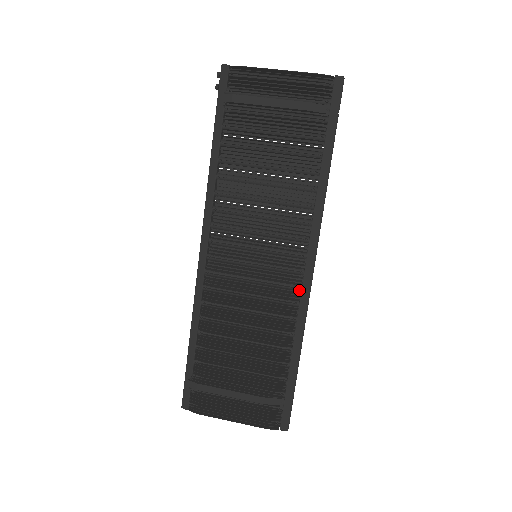
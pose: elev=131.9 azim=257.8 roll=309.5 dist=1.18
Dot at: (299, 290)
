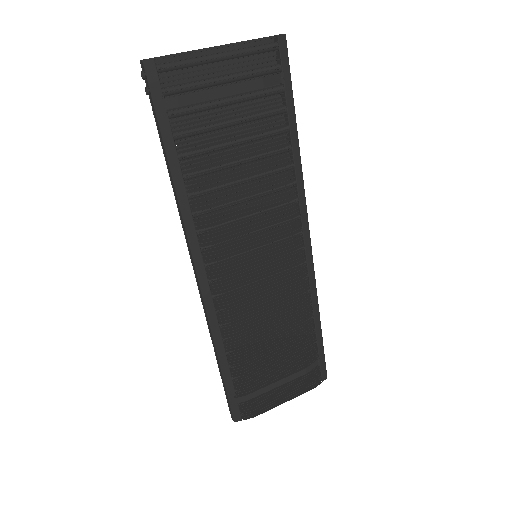
Dot at: (304, 265)
